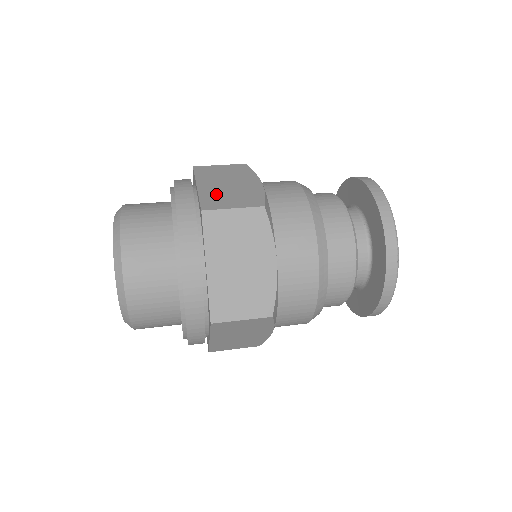
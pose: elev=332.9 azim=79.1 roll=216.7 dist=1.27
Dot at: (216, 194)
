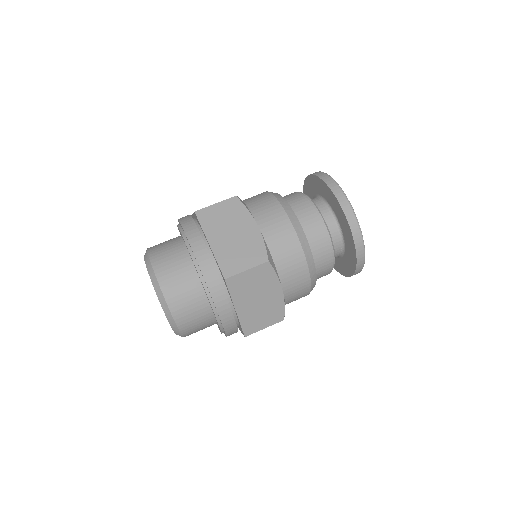
Dot at: (251, 316)
